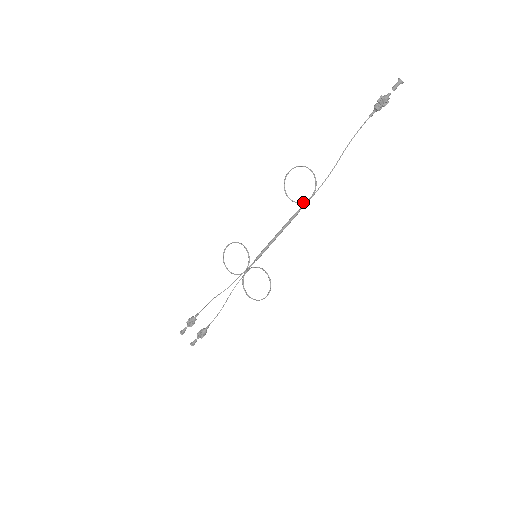
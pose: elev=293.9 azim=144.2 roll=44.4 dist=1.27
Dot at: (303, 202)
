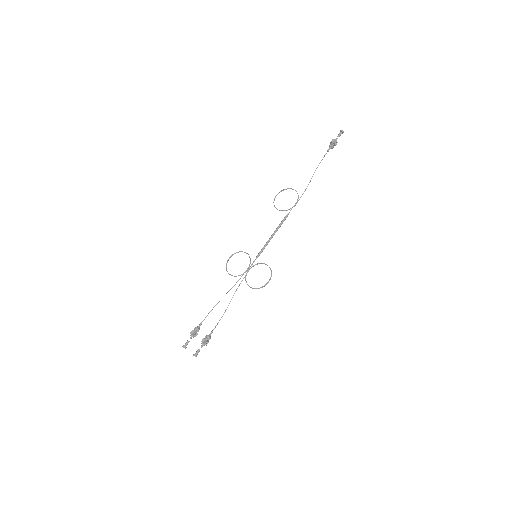
Dot at: (290, 208)
